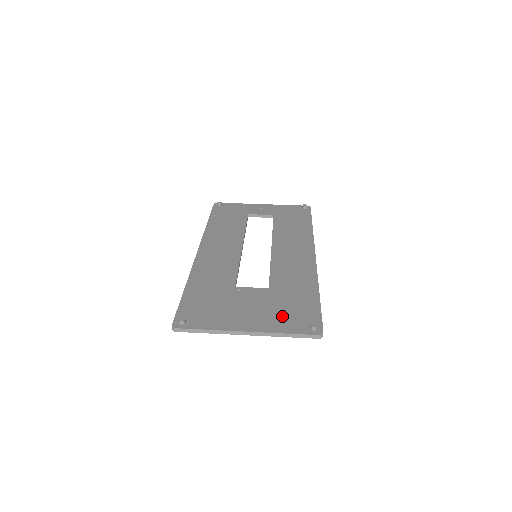
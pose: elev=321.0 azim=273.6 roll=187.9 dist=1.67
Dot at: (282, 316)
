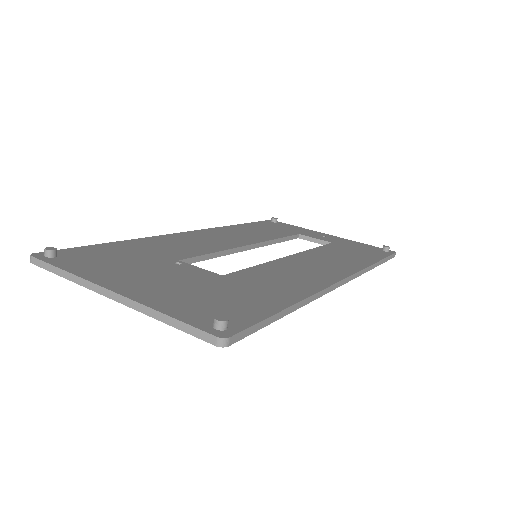
Dot at: (192, 299)
